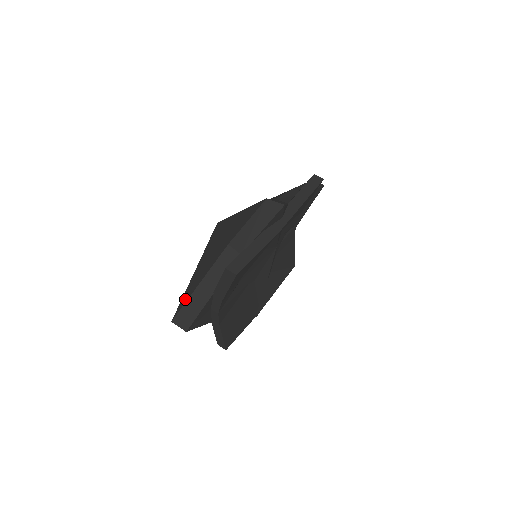
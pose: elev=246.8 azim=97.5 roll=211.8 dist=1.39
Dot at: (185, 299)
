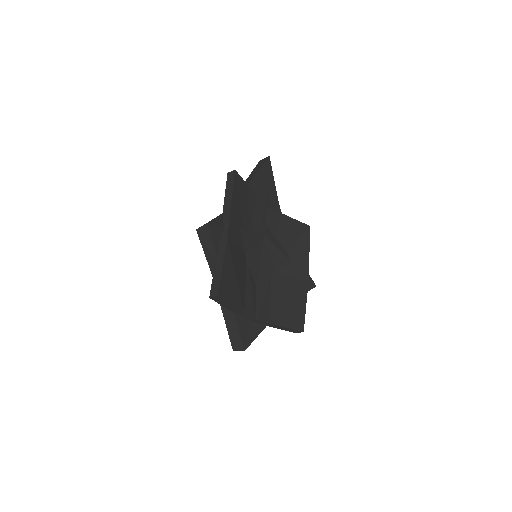
Dot at: occluded
